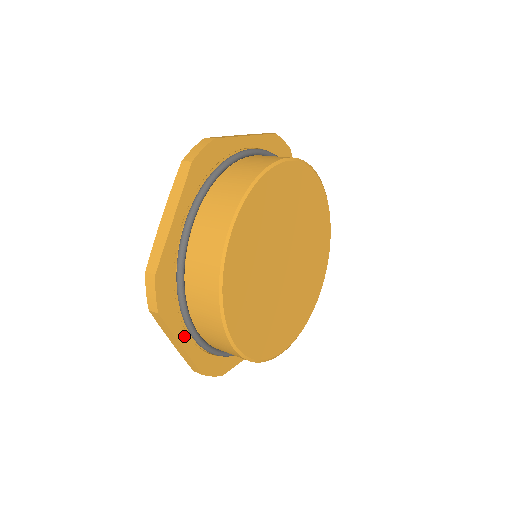
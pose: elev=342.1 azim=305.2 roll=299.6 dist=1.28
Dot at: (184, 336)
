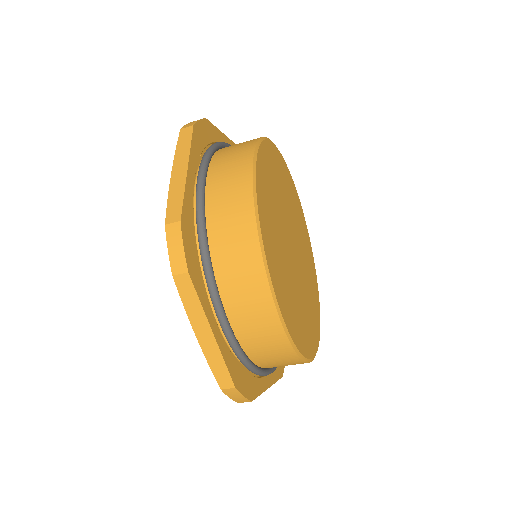
Dot at: (213, 320)
